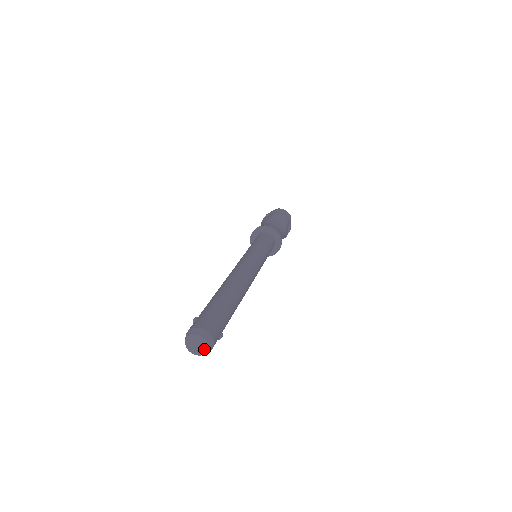
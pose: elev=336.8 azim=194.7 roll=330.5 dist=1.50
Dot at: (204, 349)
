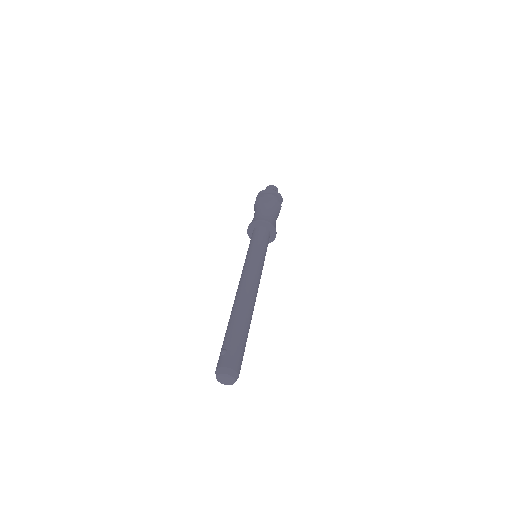
Dot at: (230, 383)
